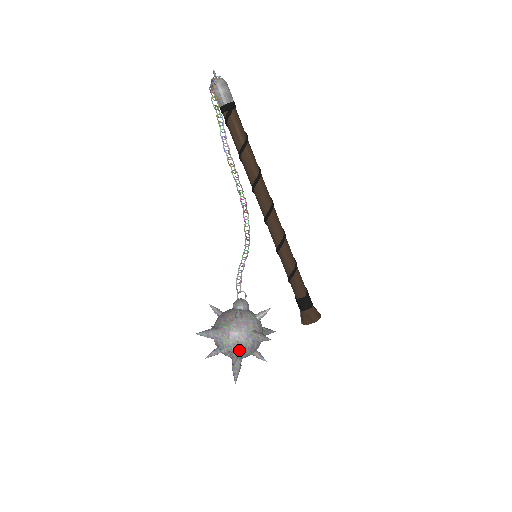
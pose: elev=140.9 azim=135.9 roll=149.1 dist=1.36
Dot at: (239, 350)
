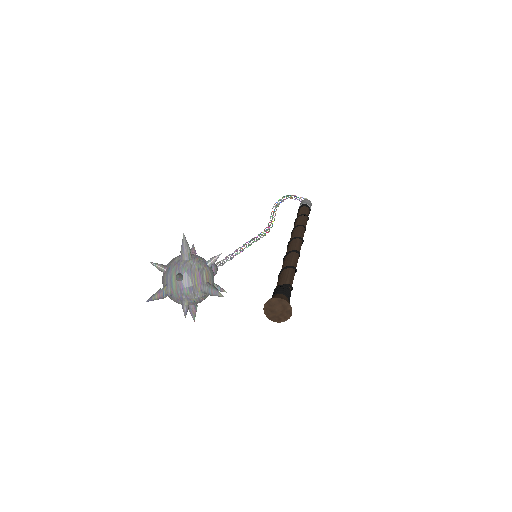
Dot at: (168, 265)
